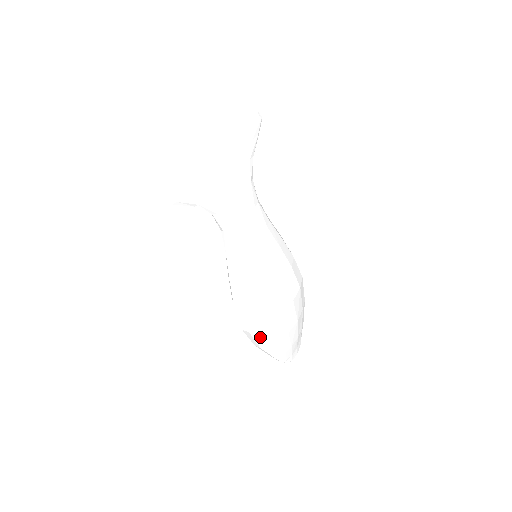
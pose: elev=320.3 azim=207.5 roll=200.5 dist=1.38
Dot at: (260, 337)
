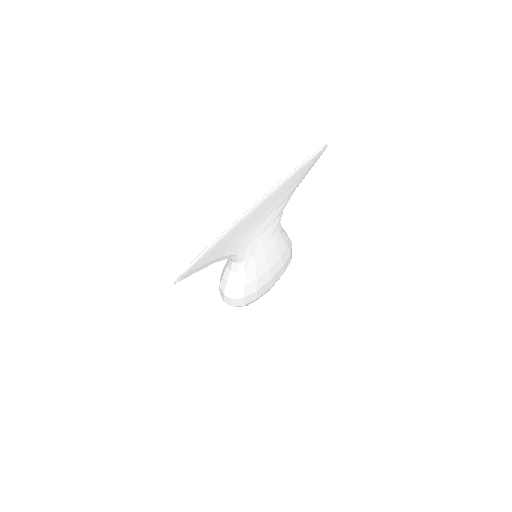
Dot at: occluded
